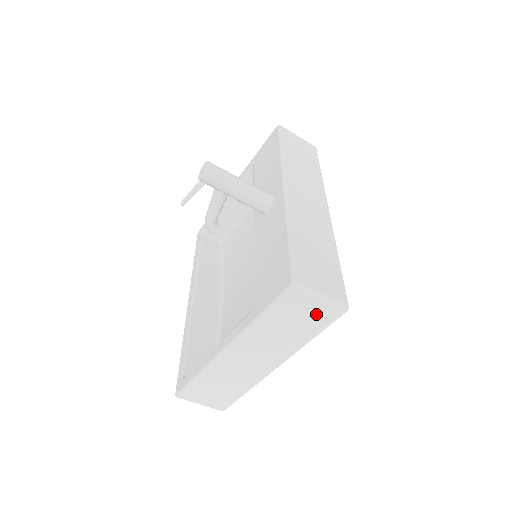
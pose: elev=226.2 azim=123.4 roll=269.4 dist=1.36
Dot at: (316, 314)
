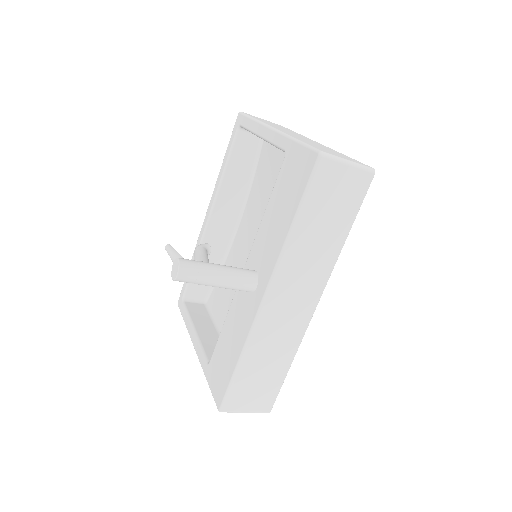
Dot at: occluded
